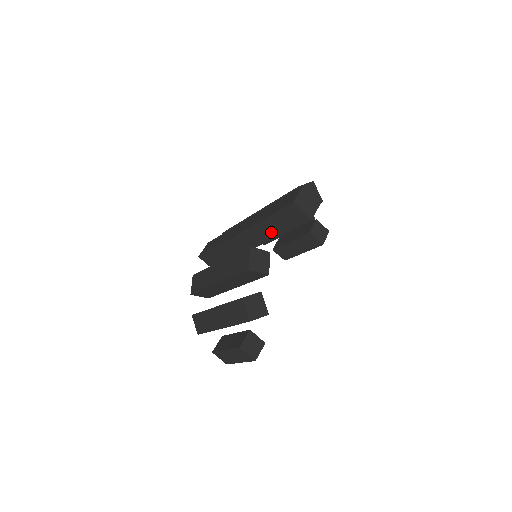
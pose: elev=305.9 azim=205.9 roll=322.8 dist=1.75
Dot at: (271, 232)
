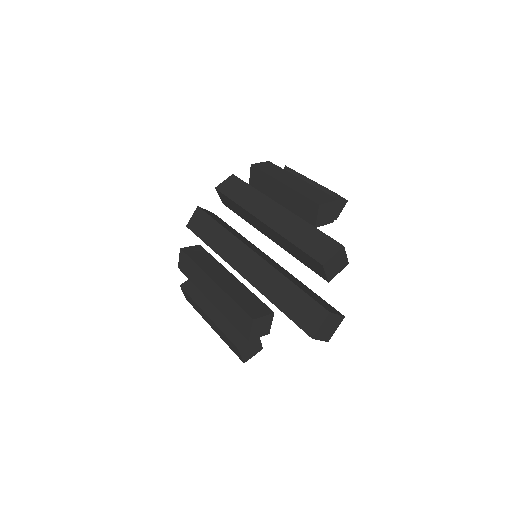
Dot at: occluded
